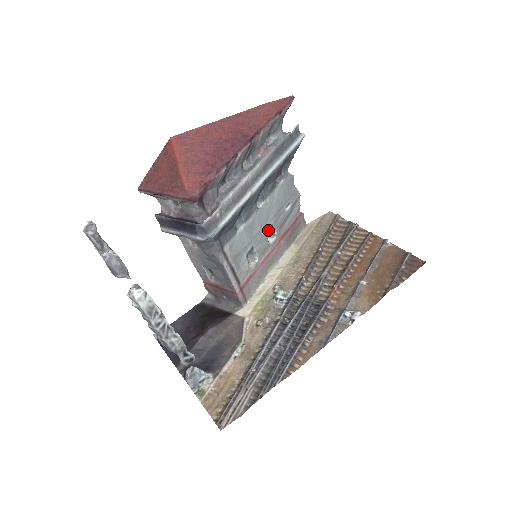
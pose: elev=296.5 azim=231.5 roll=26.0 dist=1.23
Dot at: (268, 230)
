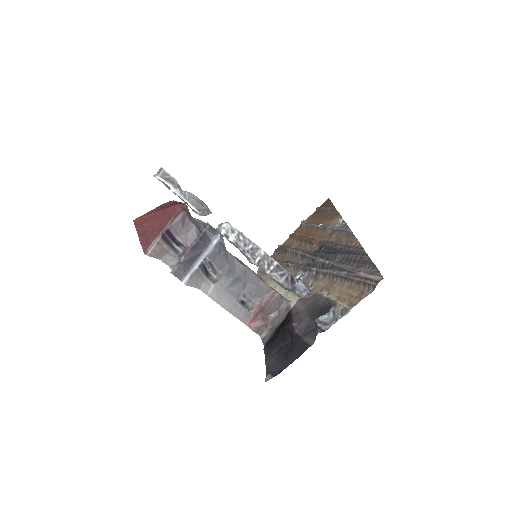
Dot at: occluded
